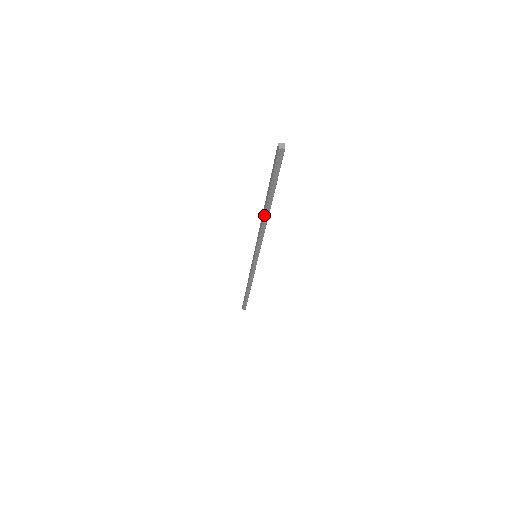
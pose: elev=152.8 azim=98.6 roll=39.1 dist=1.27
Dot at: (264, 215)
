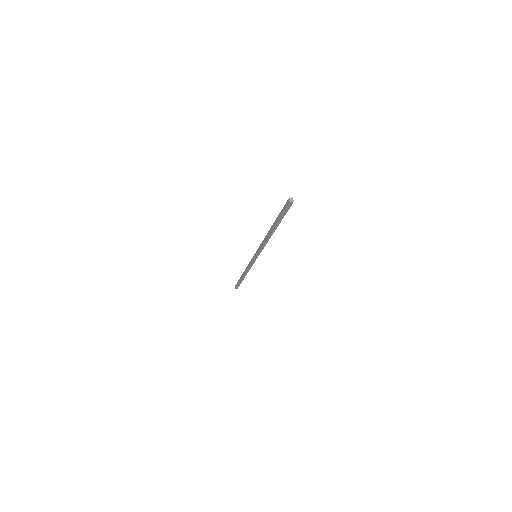
Dot at: (269, 234)
